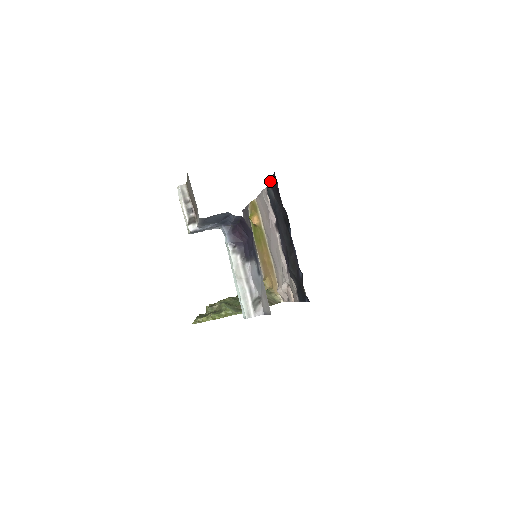
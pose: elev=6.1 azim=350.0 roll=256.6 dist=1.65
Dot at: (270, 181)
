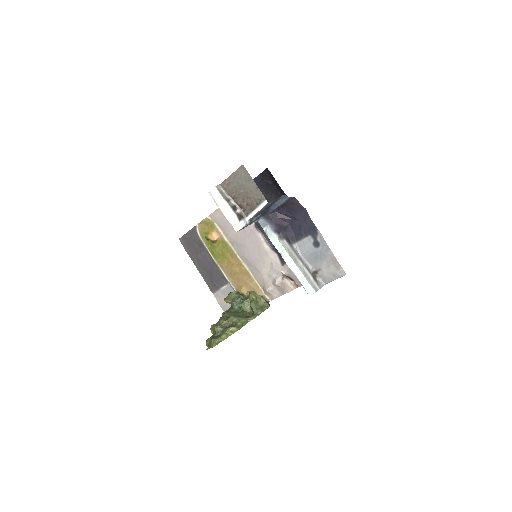
Dot at: occluded
